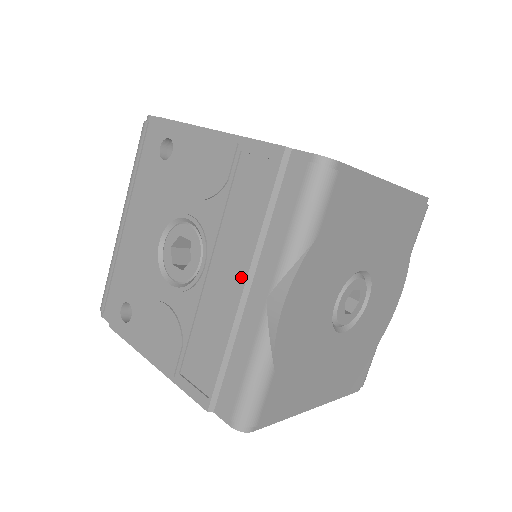
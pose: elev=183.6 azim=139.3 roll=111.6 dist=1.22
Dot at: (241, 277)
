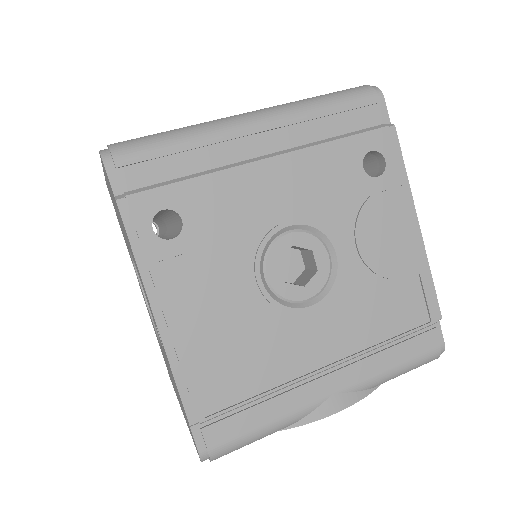
Dot at: (332, 357)
